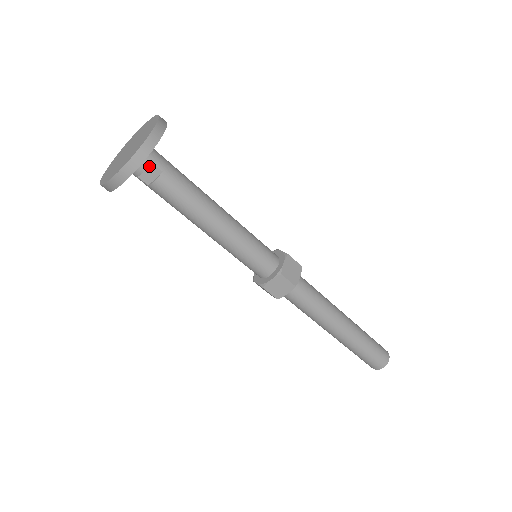
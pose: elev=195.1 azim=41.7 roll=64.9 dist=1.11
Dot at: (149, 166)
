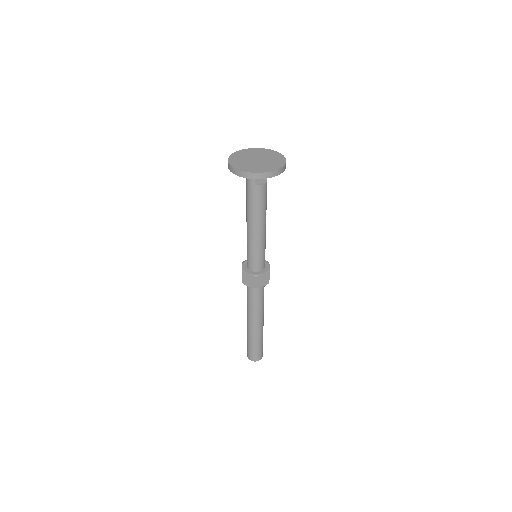
Dot at: occluded
